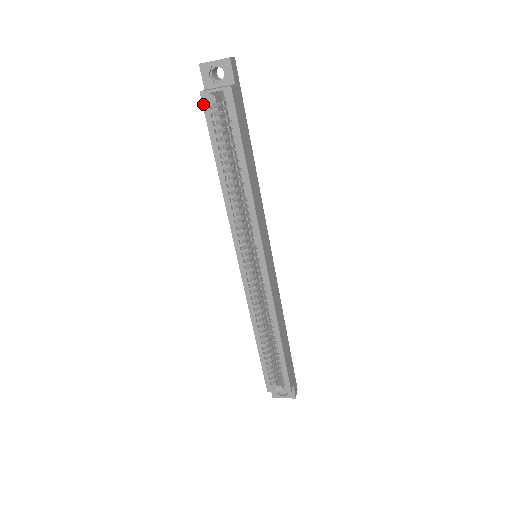
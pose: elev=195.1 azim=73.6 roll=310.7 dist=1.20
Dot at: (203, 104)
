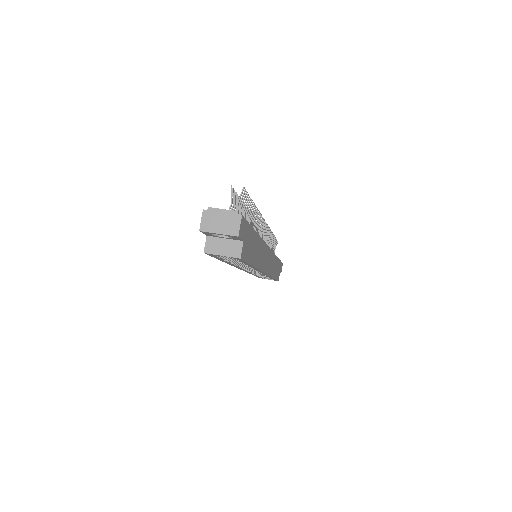
Dot at: occluded
